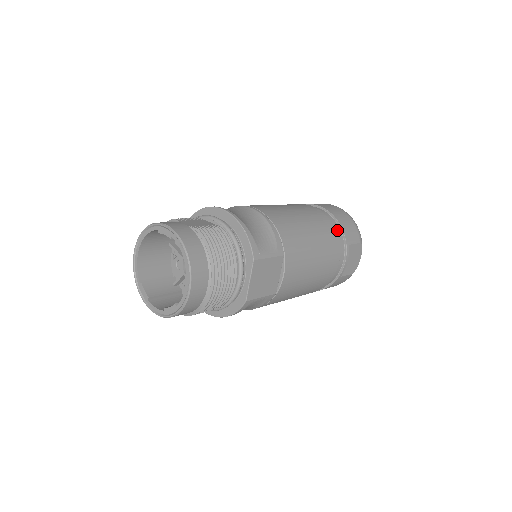
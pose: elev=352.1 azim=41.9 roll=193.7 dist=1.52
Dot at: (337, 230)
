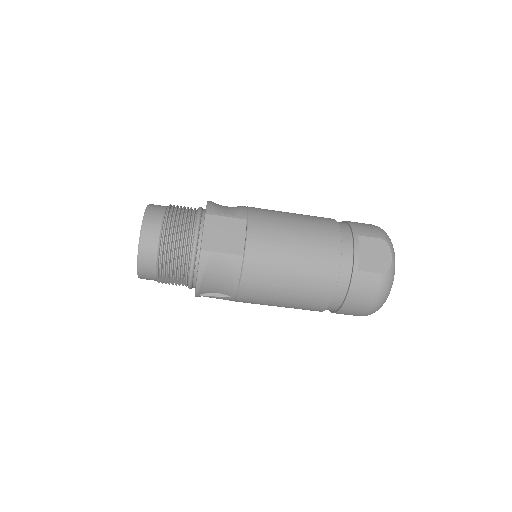
Dot at: (343, 226)
